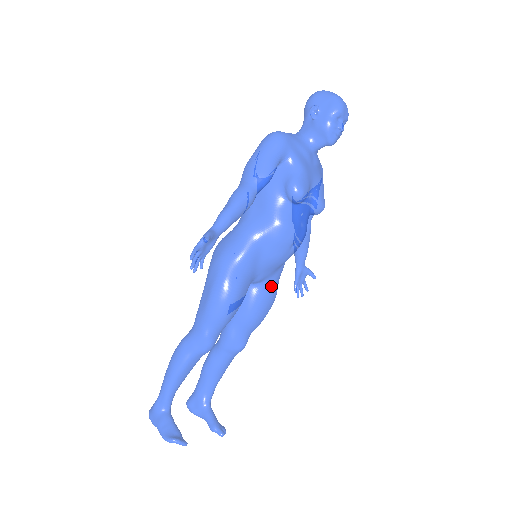
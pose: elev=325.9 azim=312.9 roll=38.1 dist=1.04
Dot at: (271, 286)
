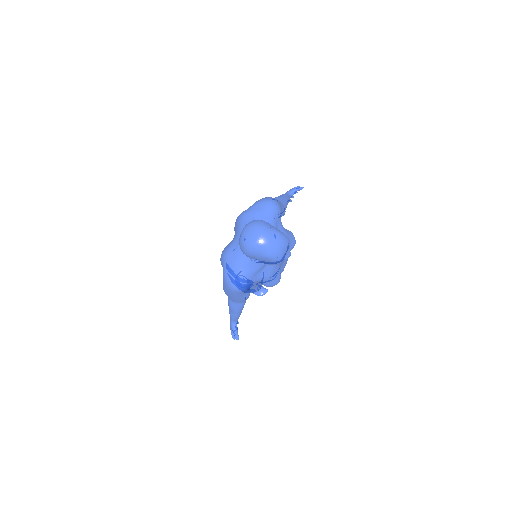
Dot at: occluded
